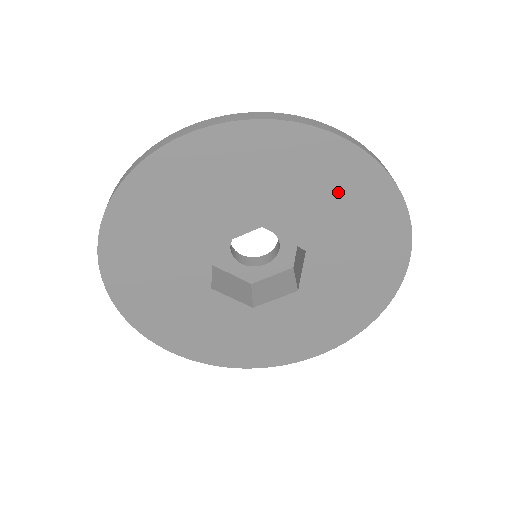
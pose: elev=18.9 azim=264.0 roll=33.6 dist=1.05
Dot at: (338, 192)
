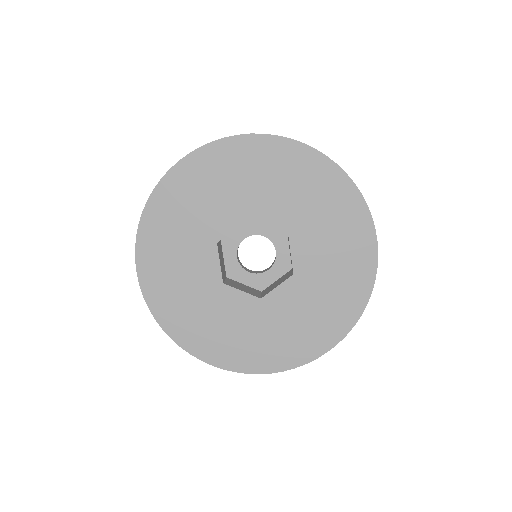
Dot at: (296, 178)
